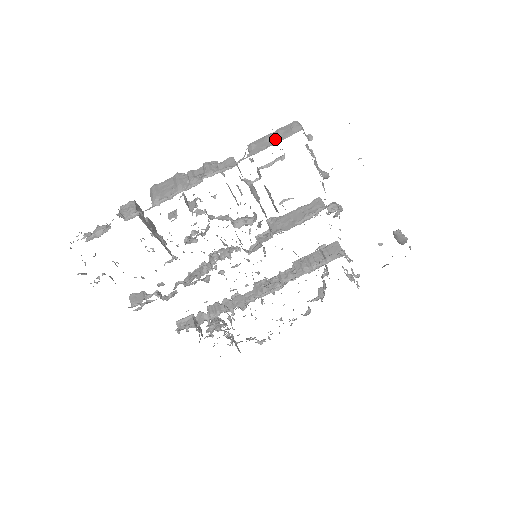
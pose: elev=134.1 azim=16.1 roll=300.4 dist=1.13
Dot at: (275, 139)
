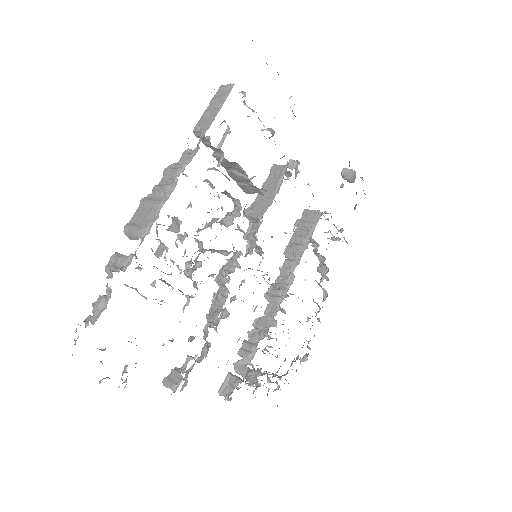
Dot at: (216, 108)
